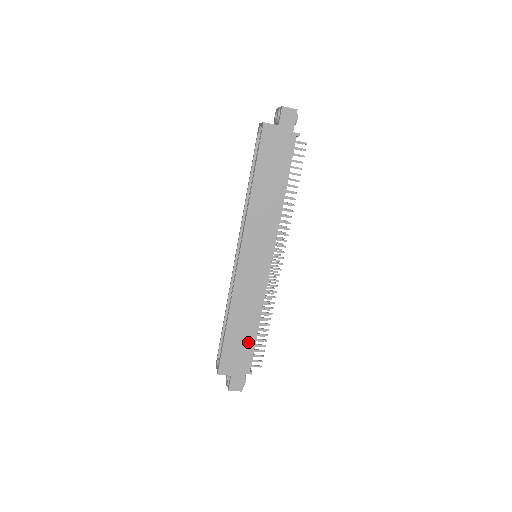
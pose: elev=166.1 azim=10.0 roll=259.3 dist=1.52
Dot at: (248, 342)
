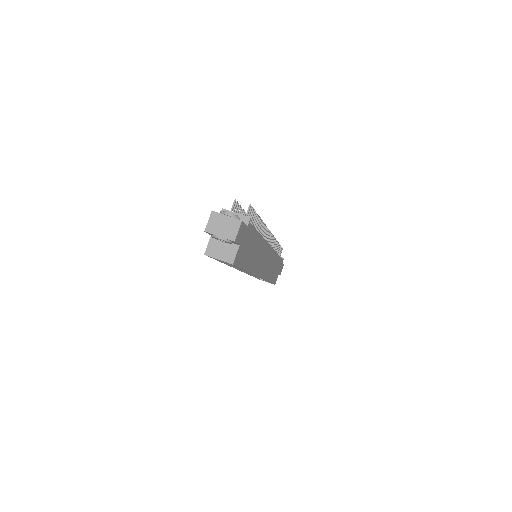
Dot at: (278, 263)
